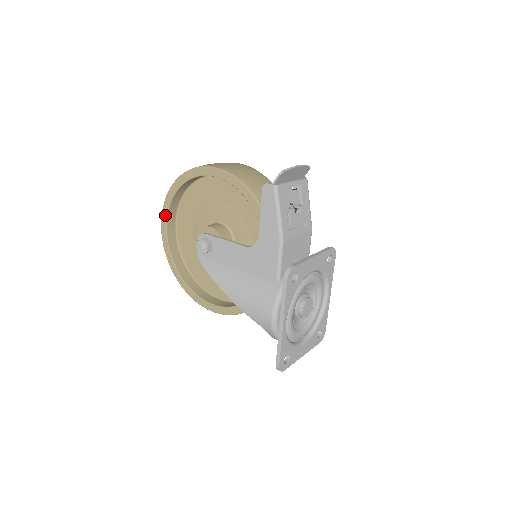
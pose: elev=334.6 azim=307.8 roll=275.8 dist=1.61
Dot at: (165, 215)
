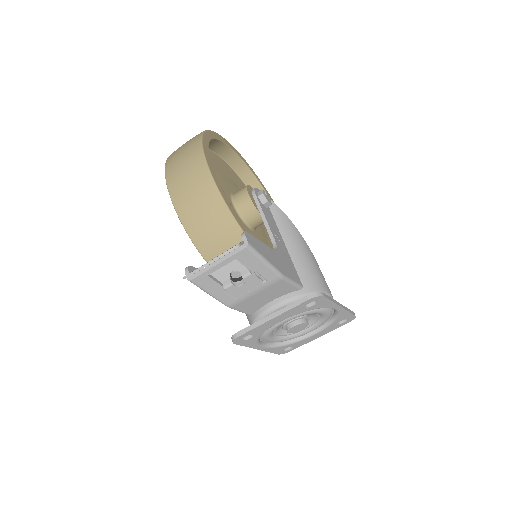
Dot at: occluded
